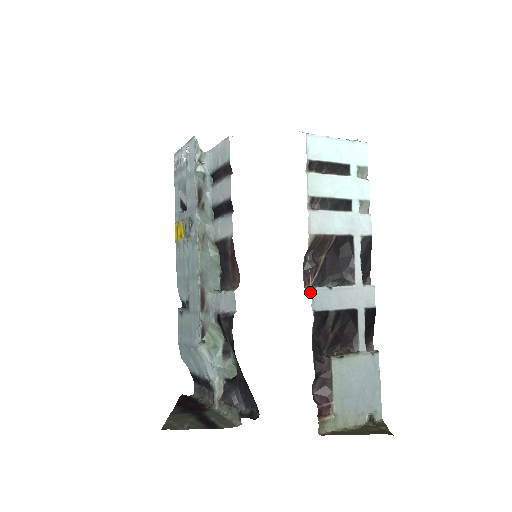
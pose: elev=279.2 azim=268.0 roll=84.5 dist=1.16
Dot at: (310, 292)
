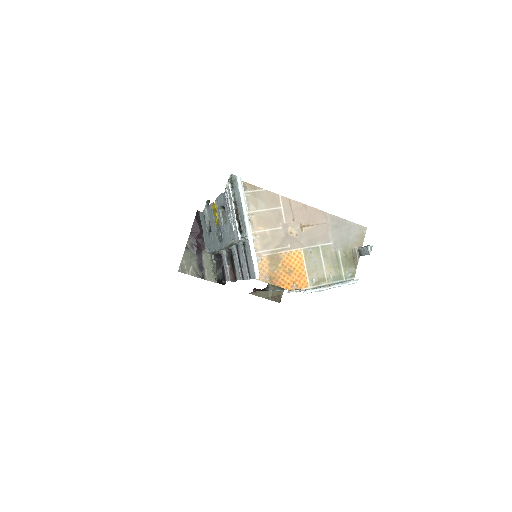
Dot at: occluded
